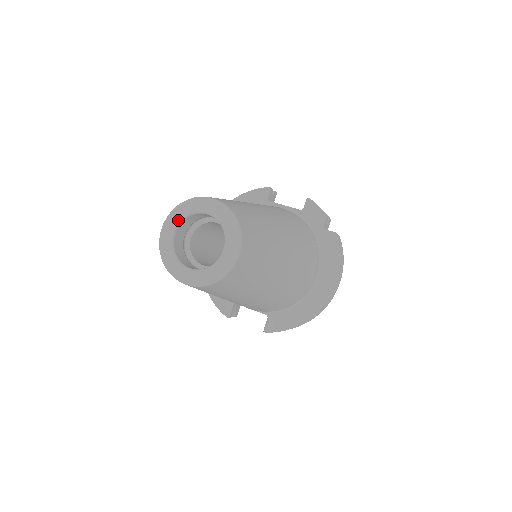
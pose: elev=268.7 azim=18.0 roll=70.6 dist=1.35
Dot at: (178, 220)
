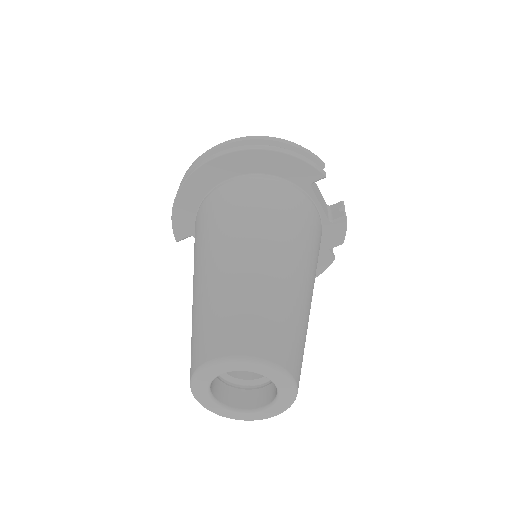
Dot at: (241, 370)
